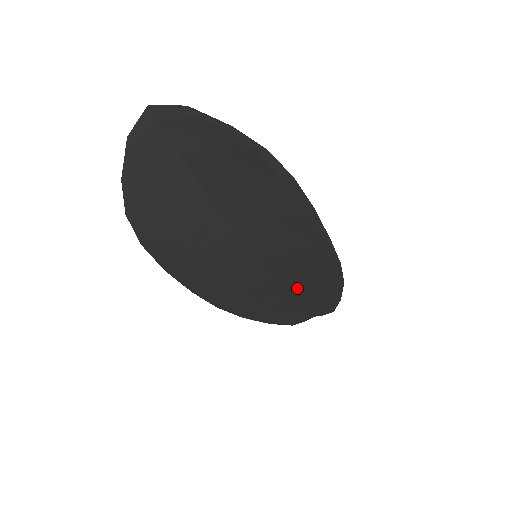
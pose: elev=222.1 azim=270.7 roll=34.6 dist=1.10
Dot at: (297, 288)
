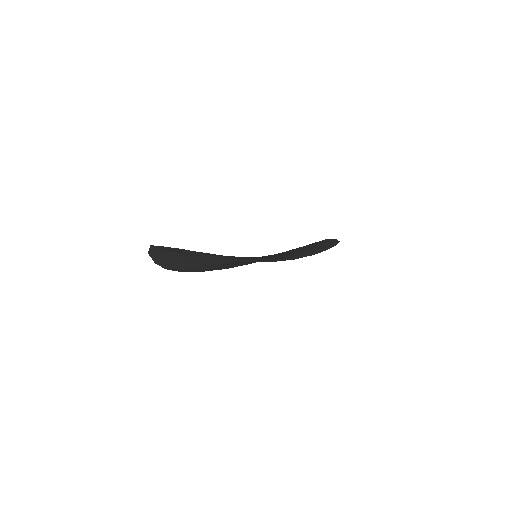
Dot at: occluded
